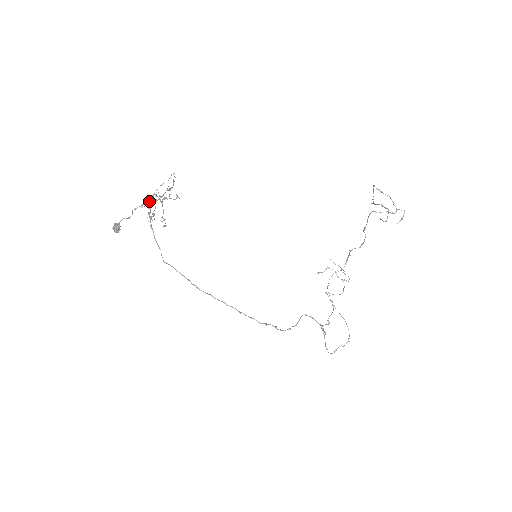
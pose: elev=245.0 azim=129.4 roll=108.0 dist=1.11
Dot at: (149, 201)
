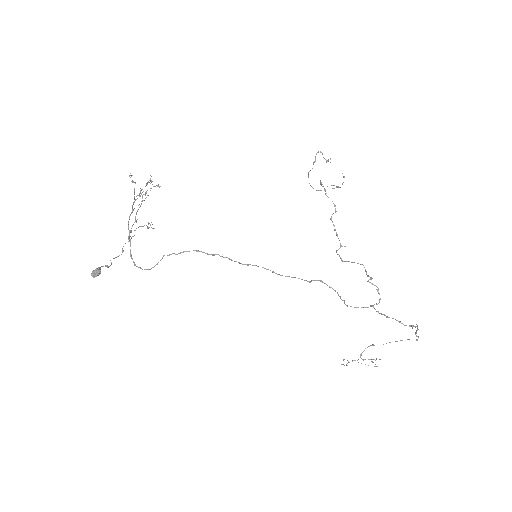
Dot at: (134, 182)
